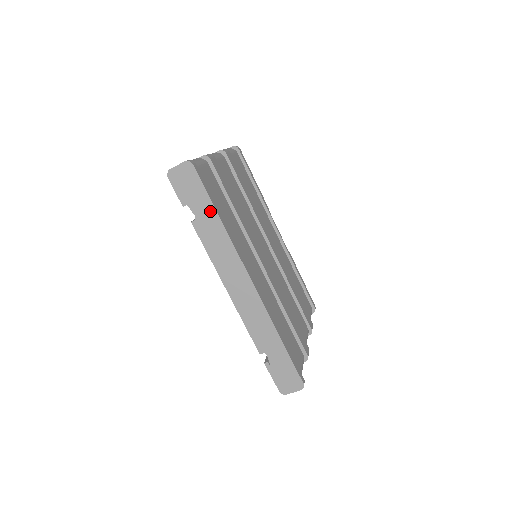
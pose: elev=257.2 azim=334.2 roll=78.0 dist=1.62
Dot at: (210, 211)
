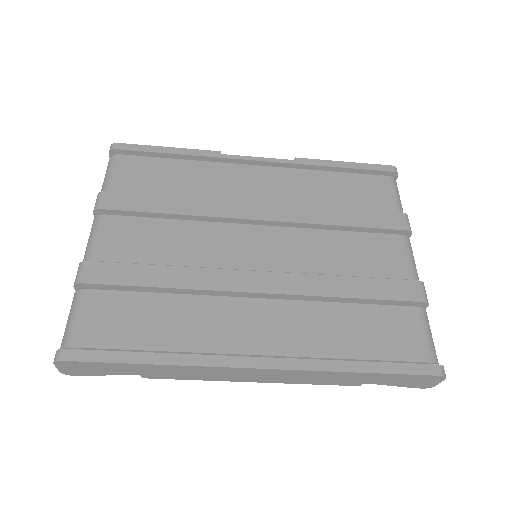
Dot at: (136, 367)
